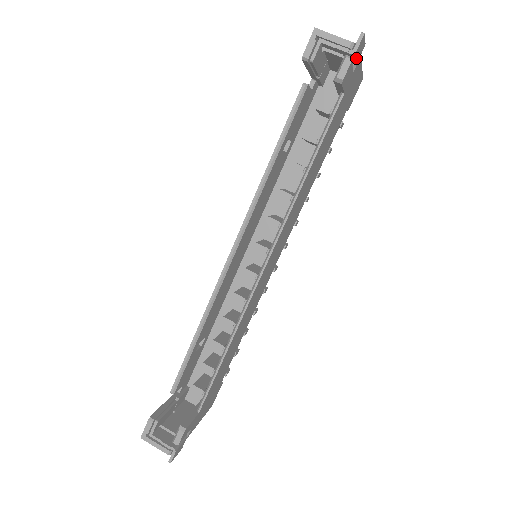
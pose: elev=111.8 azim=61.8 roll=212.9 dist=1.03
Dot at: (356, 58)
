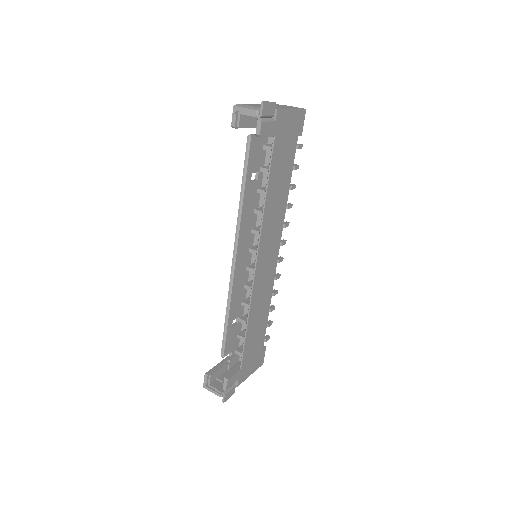
Dot at: (268, 116)
